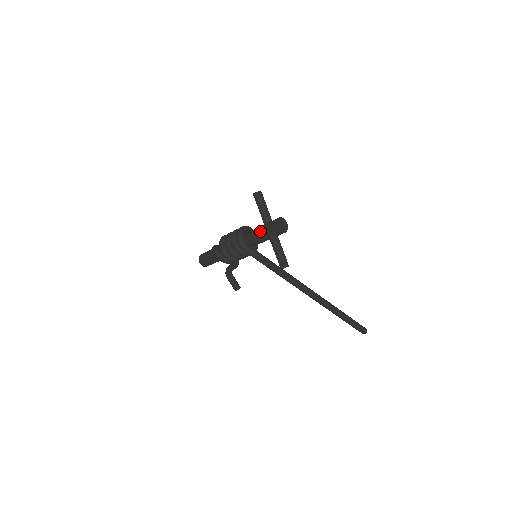
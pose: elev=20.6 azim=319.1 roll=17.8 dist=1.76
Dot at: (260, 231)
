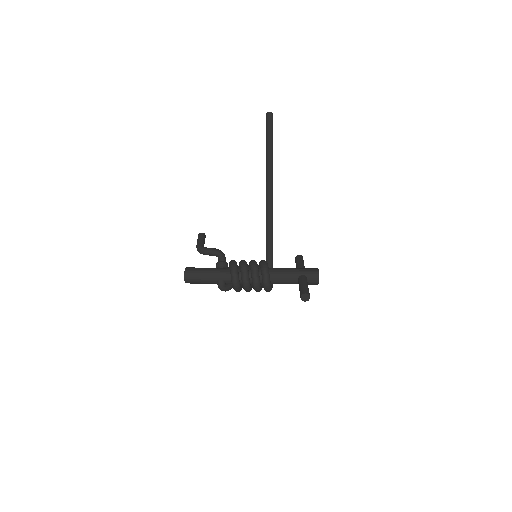
Dot at: occluded
